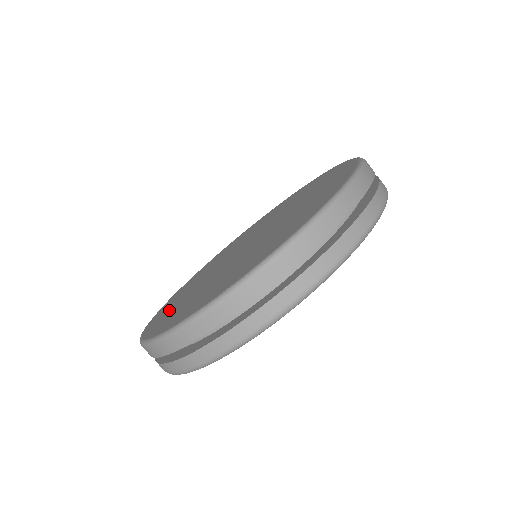
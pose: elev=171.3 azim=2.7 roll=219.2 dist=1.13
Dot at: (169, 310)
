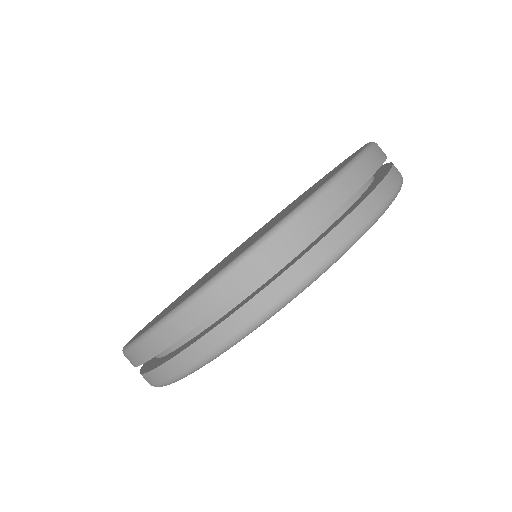
Dot at: occluded
